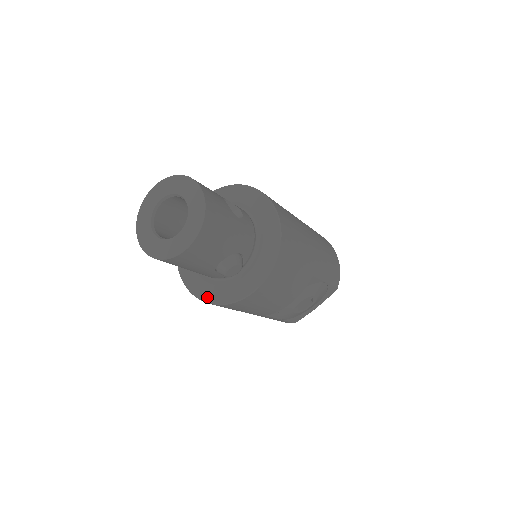
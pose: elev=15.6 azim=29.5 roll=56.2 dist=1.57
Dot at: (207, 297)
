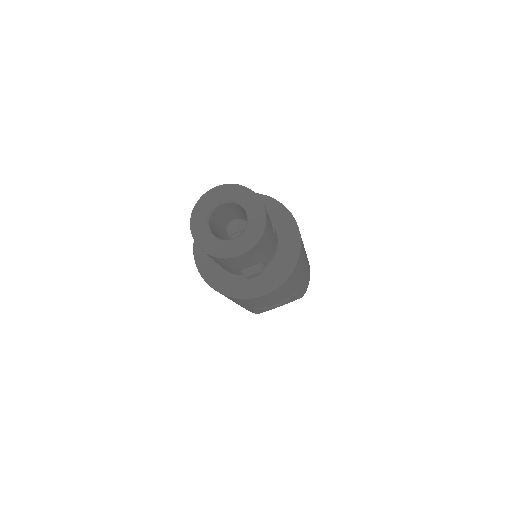
Dot at: (217, 285)
